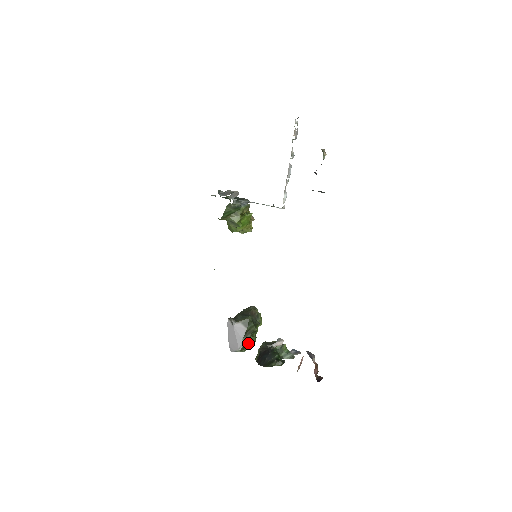
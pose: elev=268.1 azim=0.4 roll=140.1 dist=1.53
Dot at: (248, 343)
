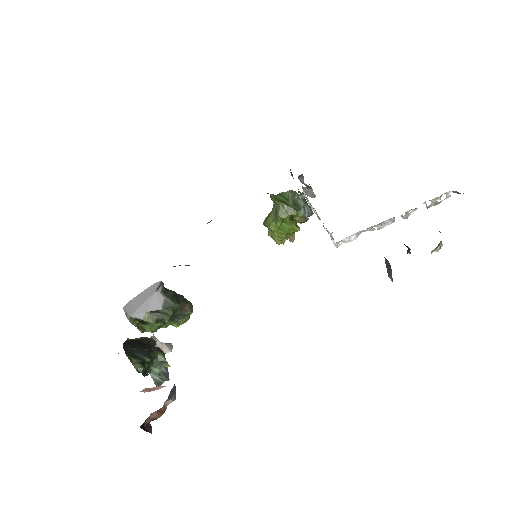
Dot at: (145, 322)
